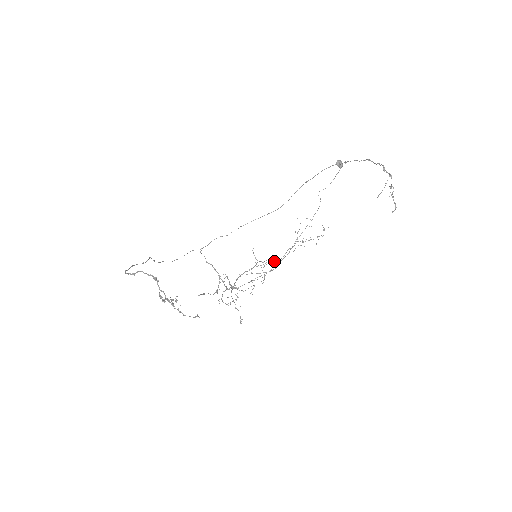
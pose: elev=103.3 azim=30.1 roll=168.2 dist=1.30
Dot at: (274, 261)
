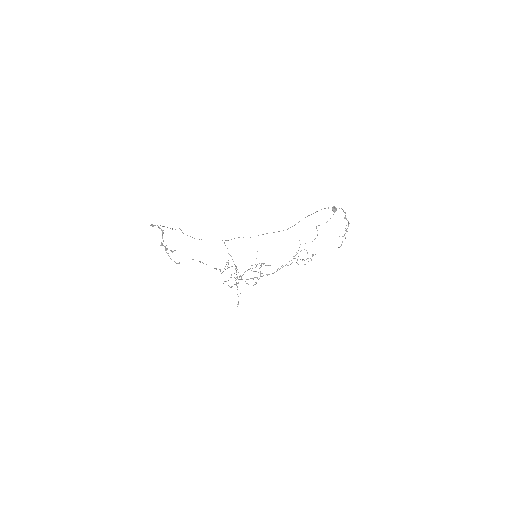
Dot at: occluded
